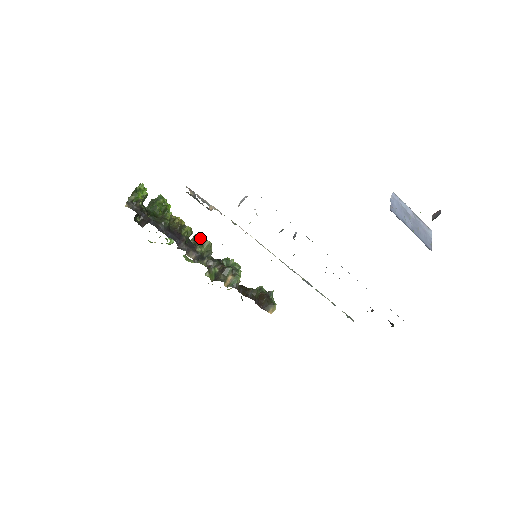
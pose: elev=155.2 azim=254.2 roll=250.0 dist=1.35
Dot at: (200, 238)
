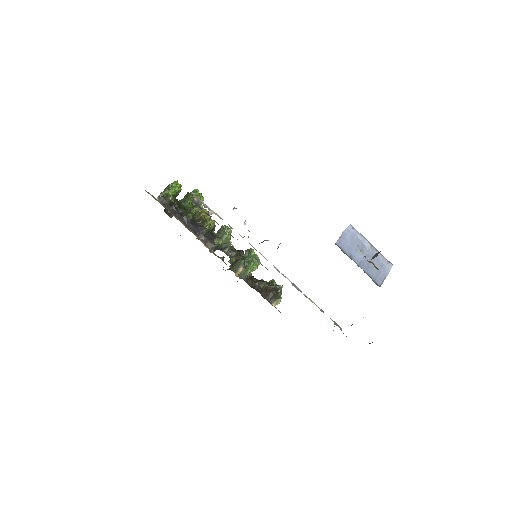
Dot at: (221, 231)
